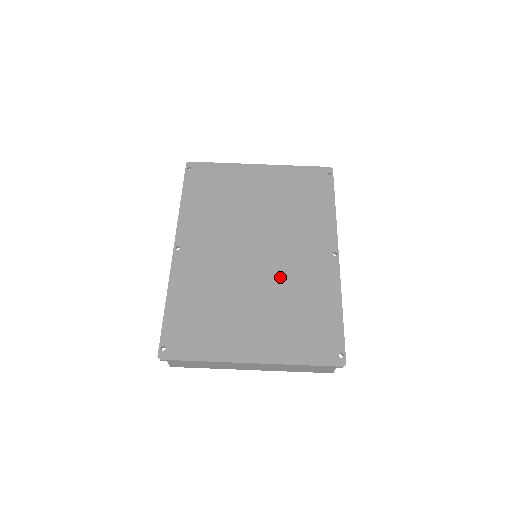
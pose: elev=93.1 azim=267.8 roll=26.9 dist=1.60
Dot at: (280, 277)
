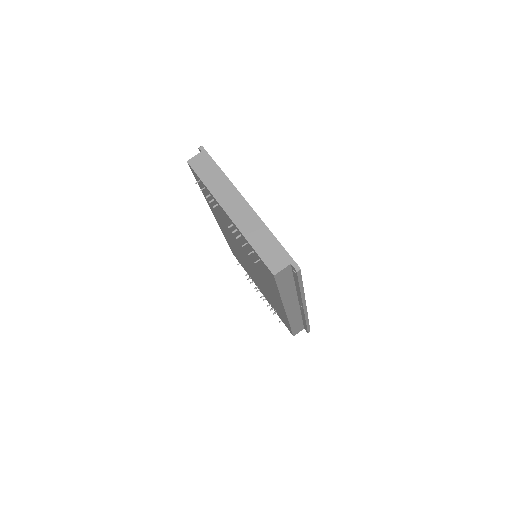
Dot at: occluded
